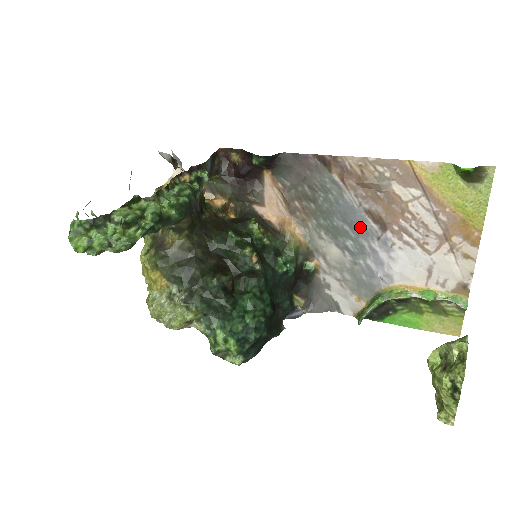
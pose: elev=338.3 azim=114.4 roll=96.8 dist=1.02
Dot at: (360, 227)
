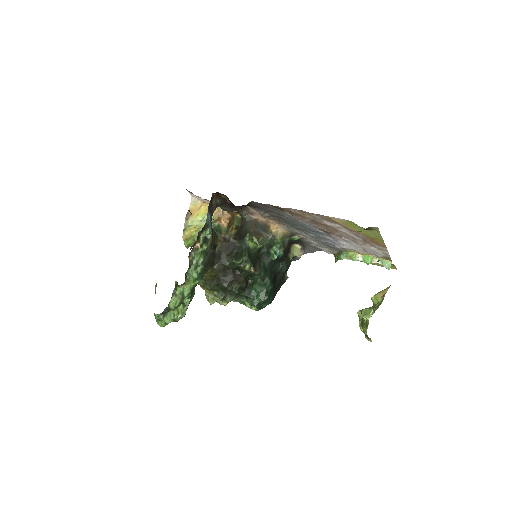
Dot at: (315, 231)
